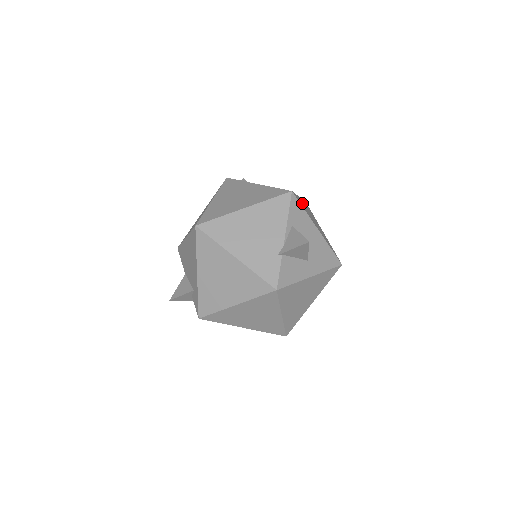
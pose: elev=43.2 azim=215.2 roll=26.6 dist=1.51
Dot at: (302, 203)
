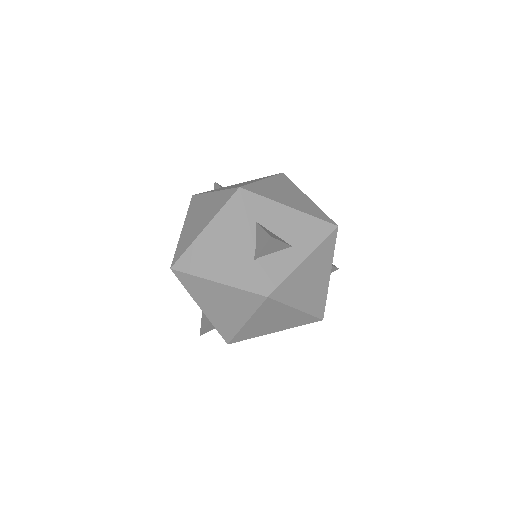
Dot at: (264, 187)
